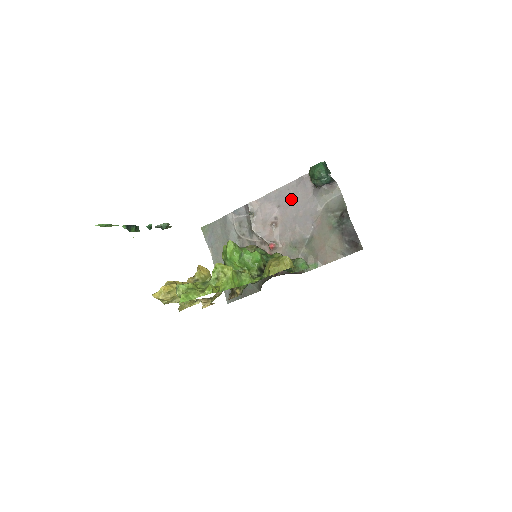
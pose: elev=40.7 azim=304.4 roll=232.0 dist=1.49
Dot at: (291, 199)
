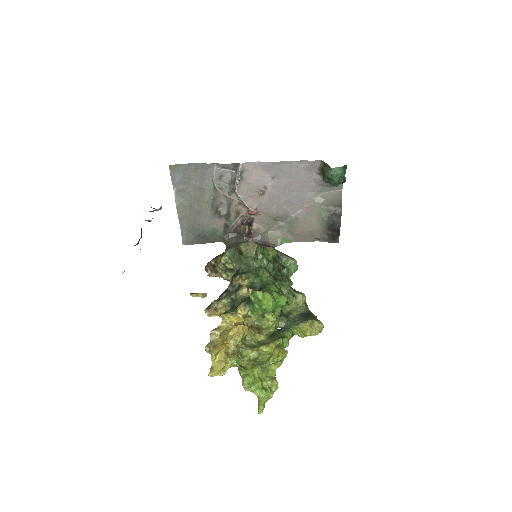
Dot at: (290, 177)
